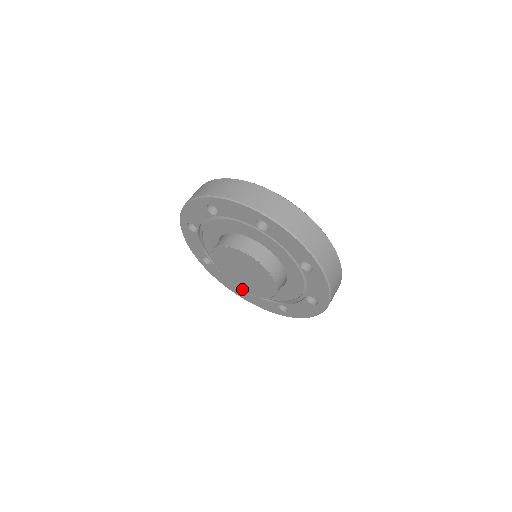
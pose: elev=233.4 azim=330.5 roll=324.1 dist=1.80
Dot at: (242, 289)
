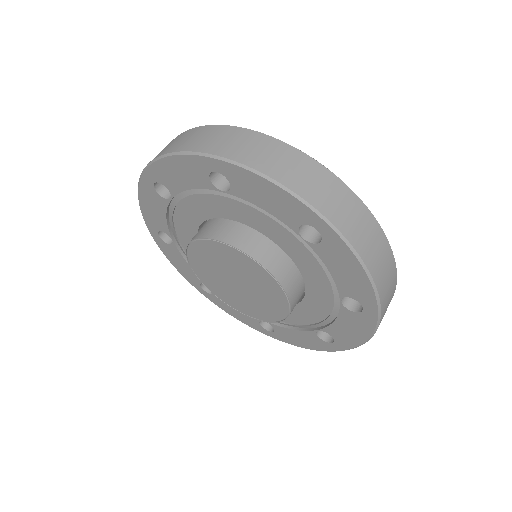
Dot at: (251, 315)
